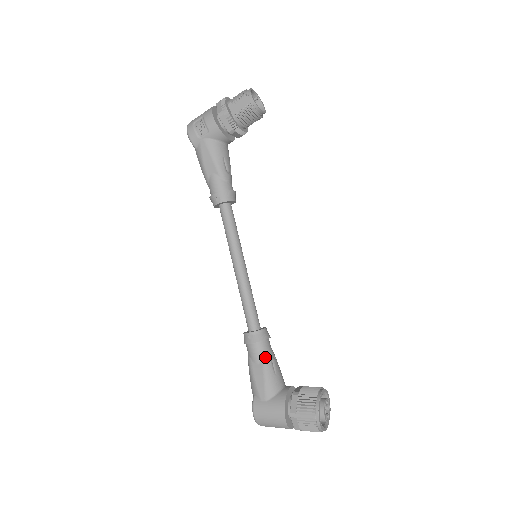
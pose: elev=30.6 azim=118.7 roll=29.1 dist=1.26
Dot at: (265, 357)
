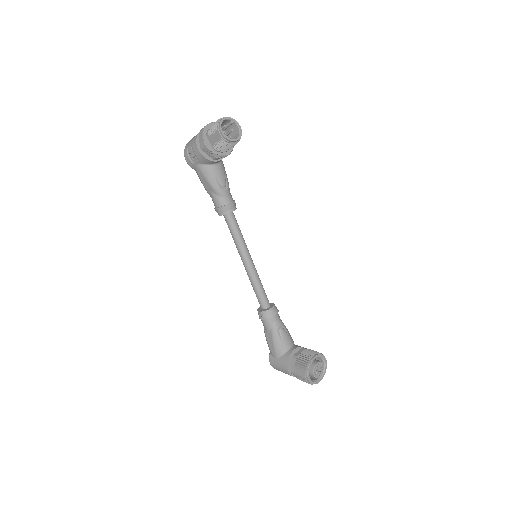
Dot at: (273, 329)
